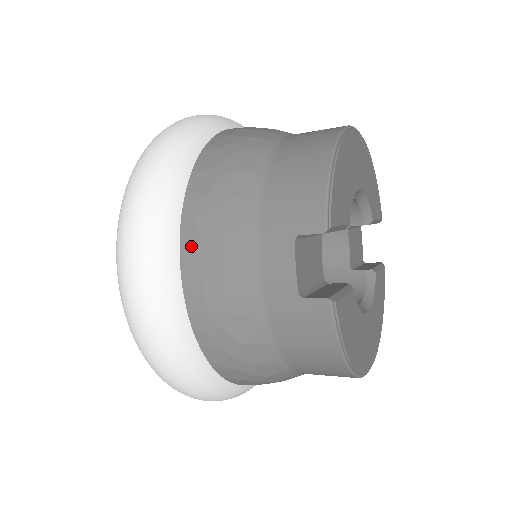
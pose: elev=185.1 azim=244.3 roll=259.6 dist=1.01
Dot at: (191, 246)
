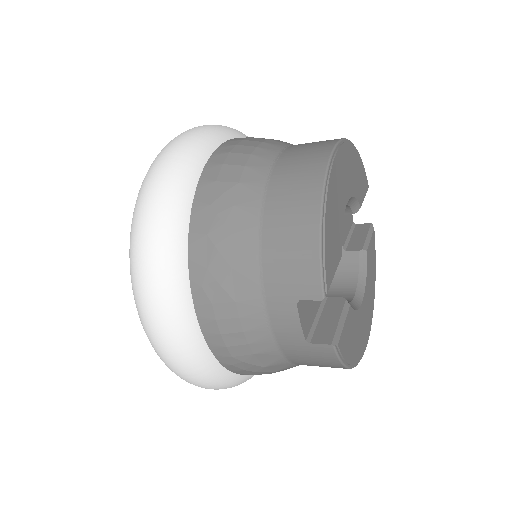
Dot at: (205, 311)
